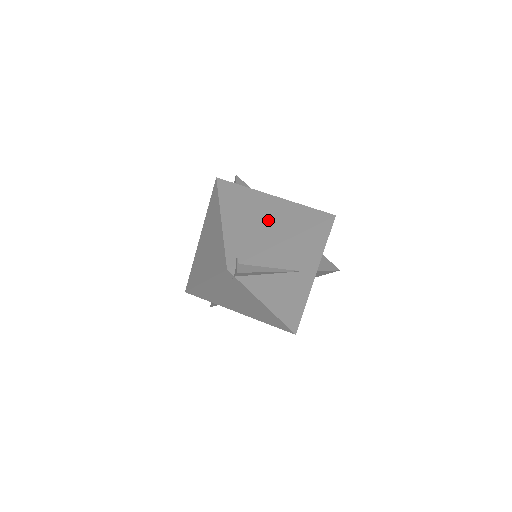
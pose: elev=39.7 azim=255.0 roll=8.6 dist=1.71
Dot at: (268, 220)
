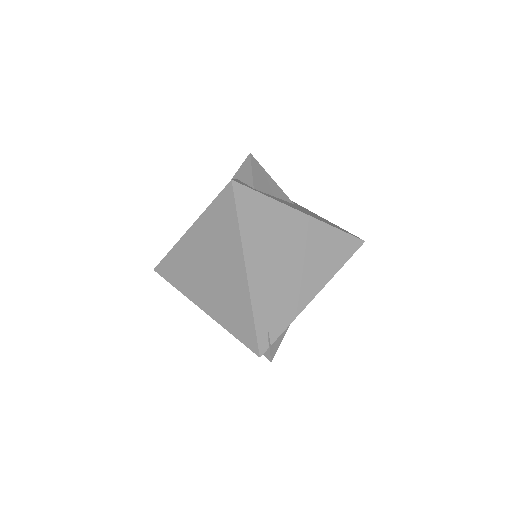
Dot at: (298, 264)
